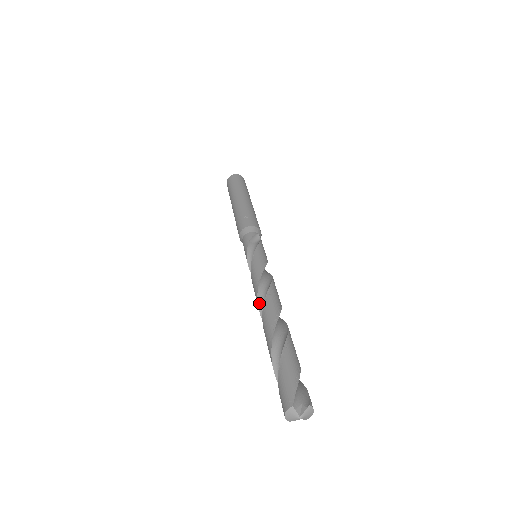
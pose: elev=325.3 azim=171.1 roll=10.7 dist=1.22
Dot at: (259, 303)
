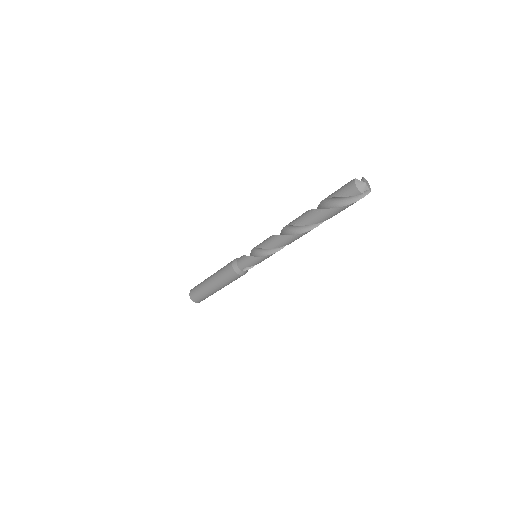
Dot at: (285, 235)
